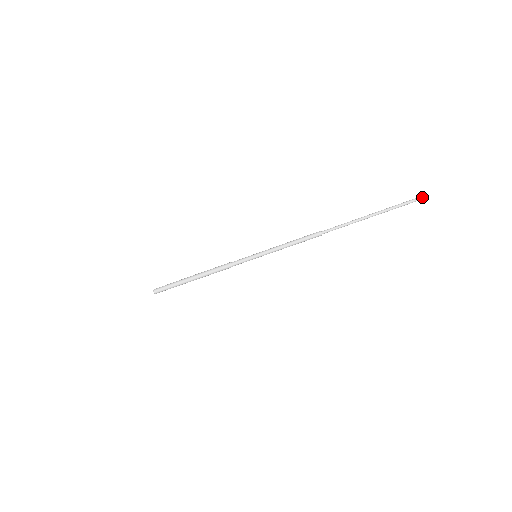
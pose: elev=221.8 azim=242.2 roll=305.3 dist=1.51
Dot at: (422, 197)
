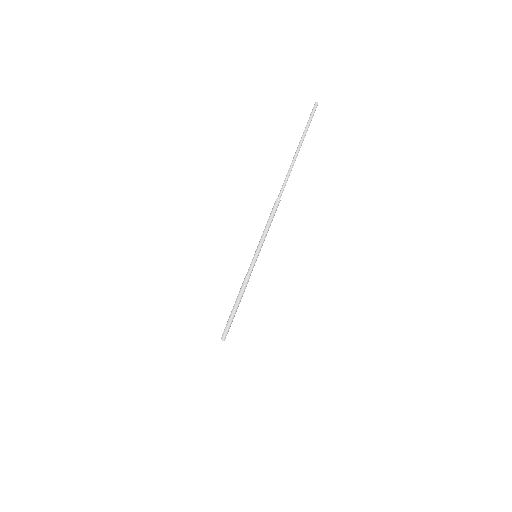
Dot at: (314, 106)
